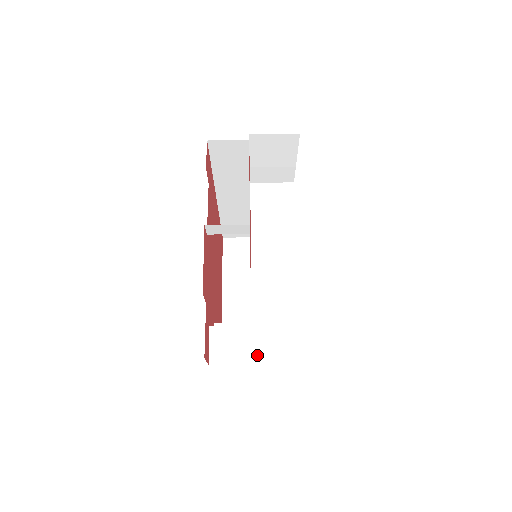
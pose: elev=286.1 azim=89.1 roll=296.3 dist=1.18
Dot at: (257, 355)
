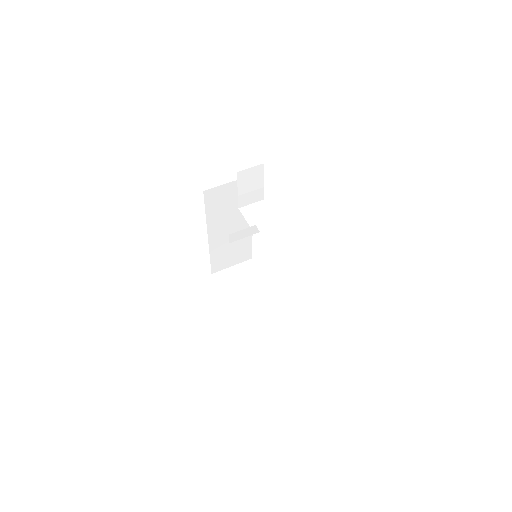
Dot at: (290, 305)
